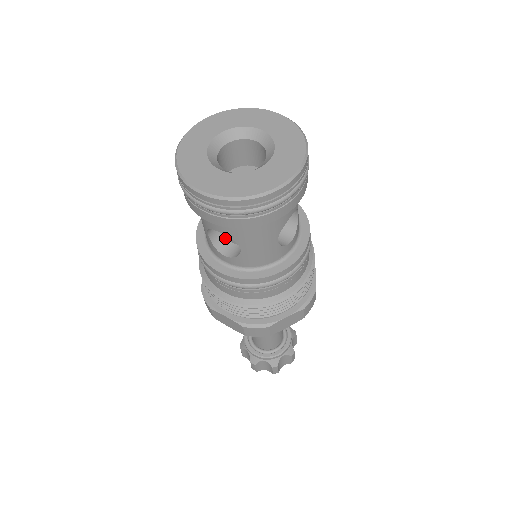
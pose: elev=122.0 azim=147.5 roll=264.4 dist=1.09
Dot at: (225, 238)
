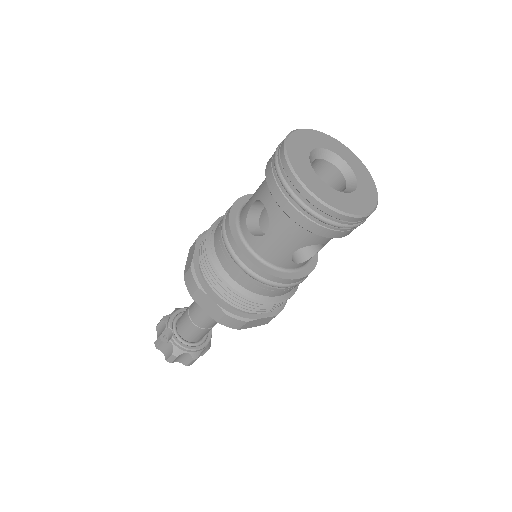
Dot at: occluded
